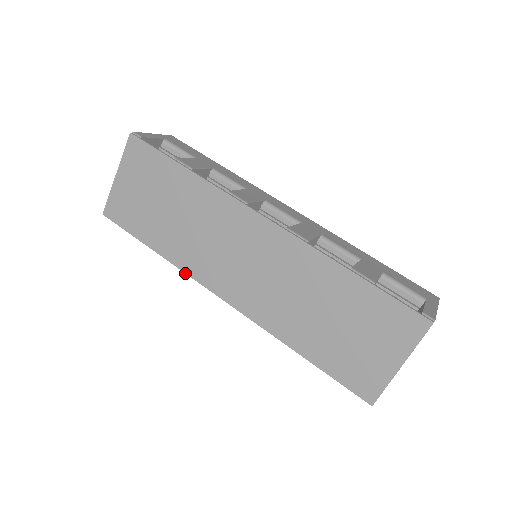
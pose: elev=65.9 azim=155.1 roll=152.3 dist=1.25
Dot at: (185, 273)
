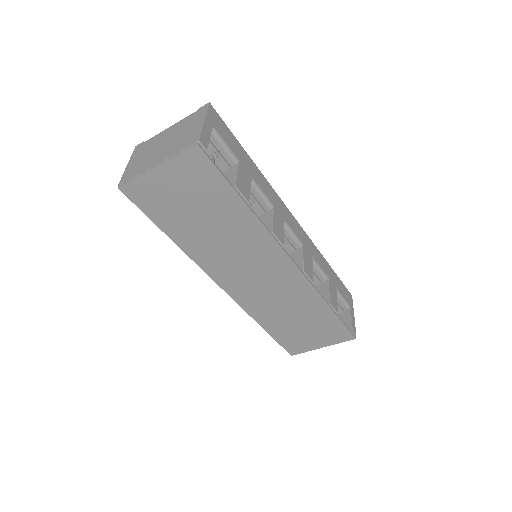
Dot at: occluded
